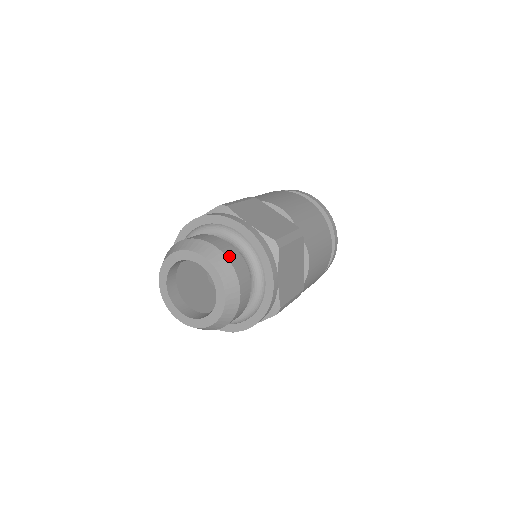
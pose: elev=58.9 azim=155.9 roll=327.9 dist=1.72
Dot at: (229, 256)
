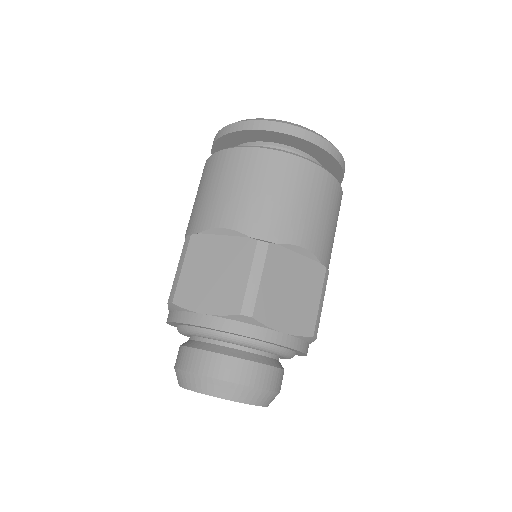
Dot at: (271, 386)
